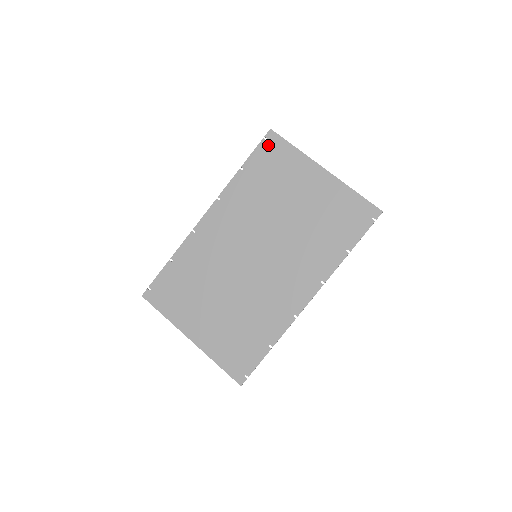
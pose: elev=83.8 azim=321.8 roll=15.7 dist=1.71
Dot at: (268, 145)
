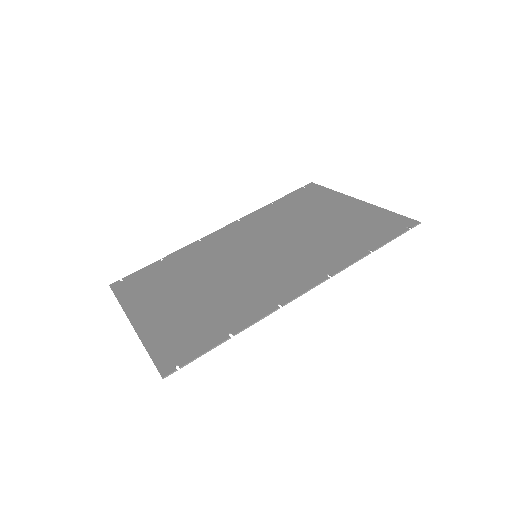
Dot at: (305, 190)
